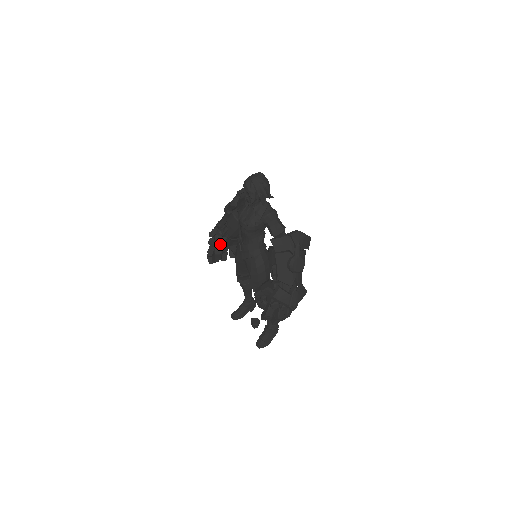
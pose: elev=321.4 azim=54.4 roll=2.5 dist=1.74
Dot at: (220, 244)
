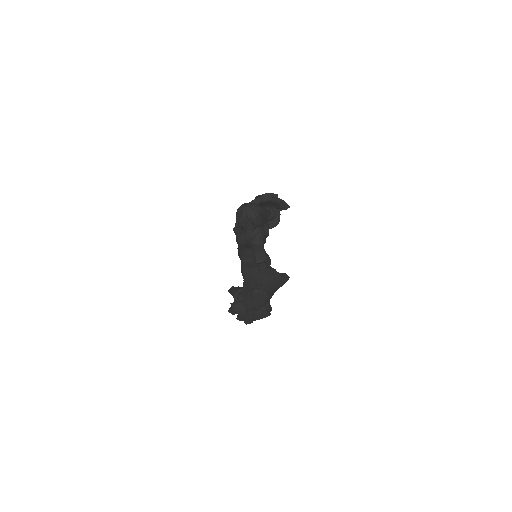
Dot at: occluded
